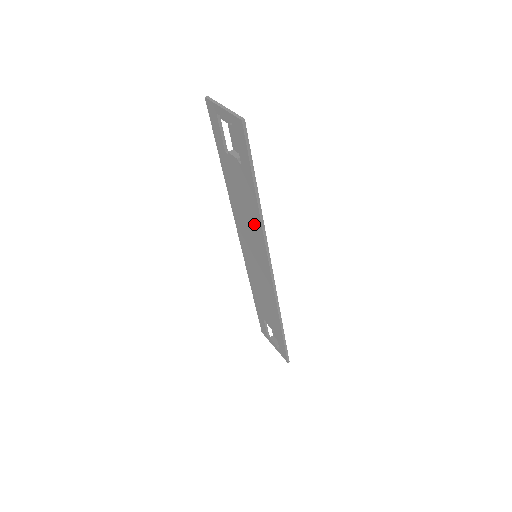
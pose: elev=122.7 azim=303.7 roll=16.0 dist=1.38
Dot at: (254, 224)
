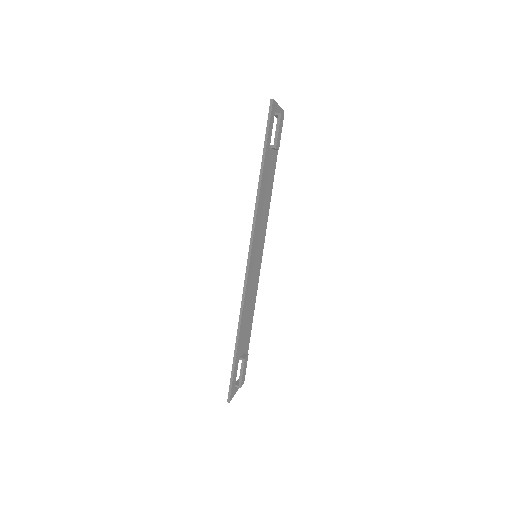
Dot at: occluded
